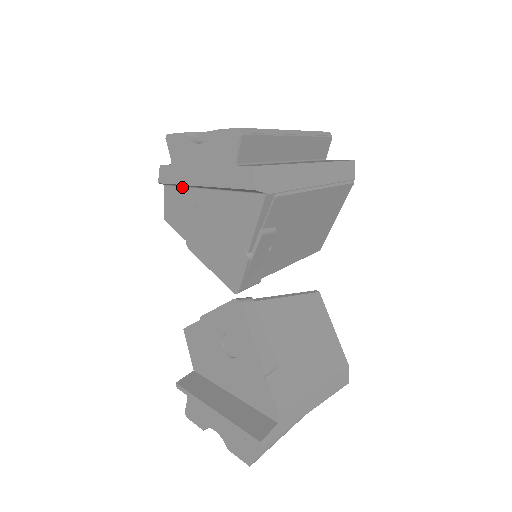
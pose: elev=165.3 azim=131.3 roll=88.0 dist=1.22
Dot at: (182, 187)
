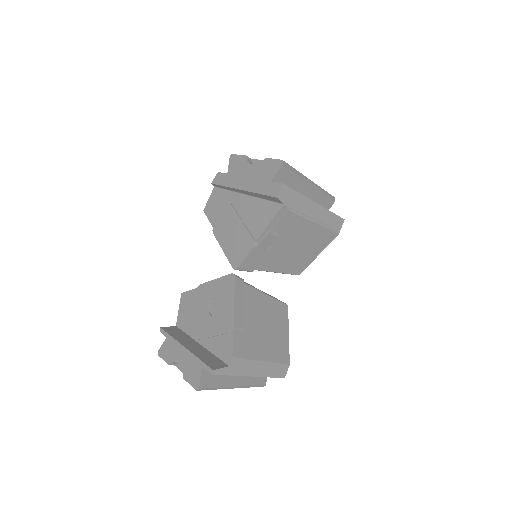
Dot at: (227, 190)
